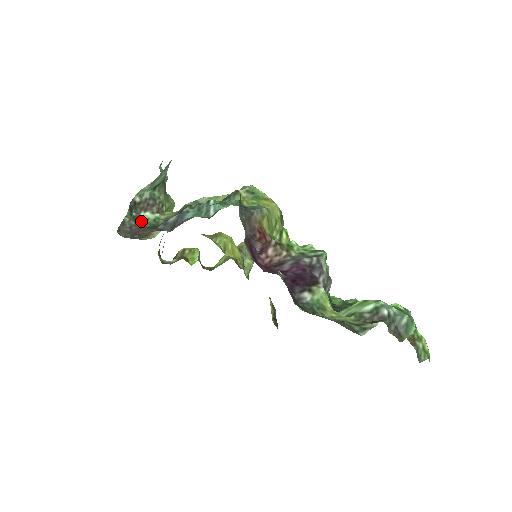
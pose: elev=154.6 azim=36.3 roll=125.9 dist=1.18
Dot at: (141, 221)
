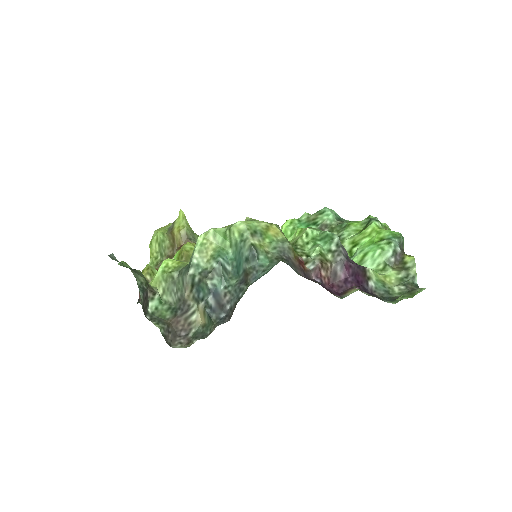
Dot at: (158, 316)
